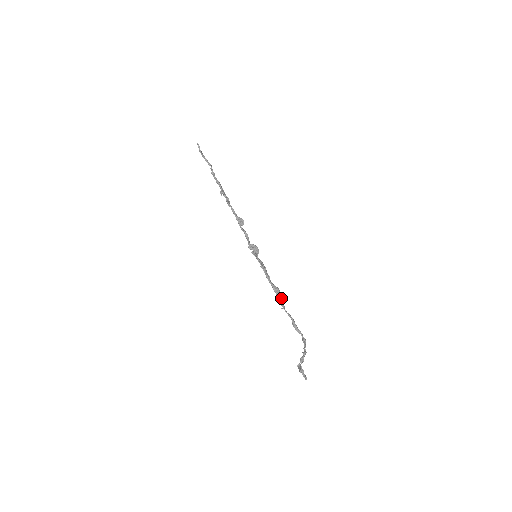
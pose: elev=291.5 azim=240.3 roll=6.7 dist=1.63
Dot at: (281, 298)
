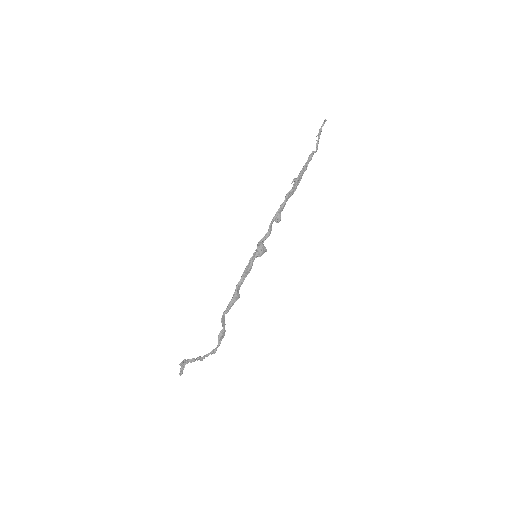
Dot at: (232, 305)
